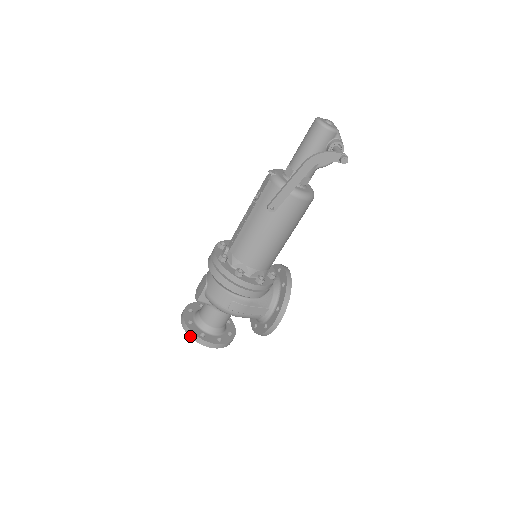
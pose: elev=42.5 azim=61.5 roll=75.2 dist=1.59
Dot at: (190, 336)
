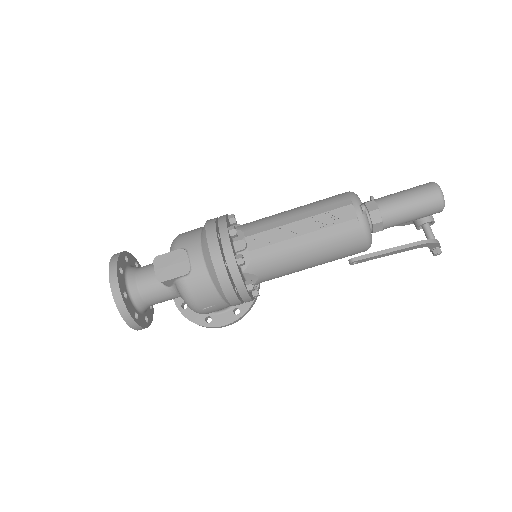
Dot at: (122, 316)
